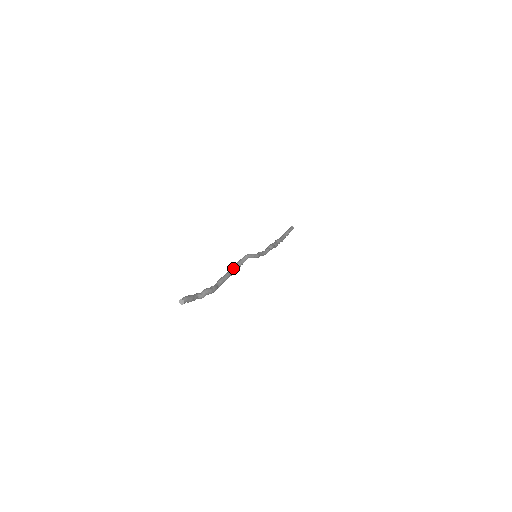
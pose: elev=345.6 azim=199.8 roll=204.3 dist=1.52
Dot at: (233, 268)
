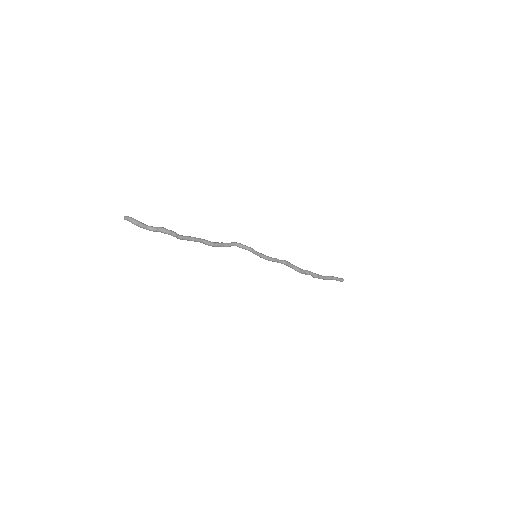
Dot at: (213, 243)
